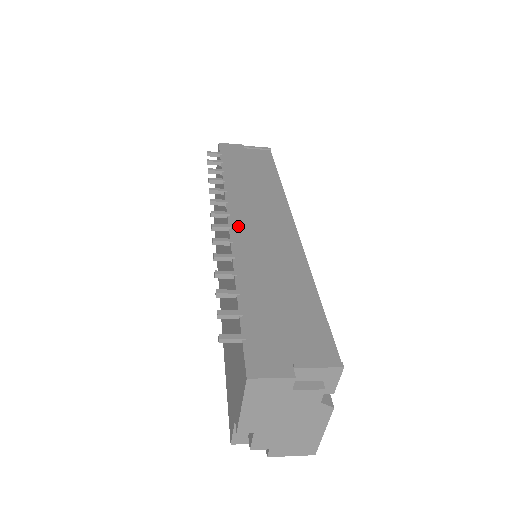
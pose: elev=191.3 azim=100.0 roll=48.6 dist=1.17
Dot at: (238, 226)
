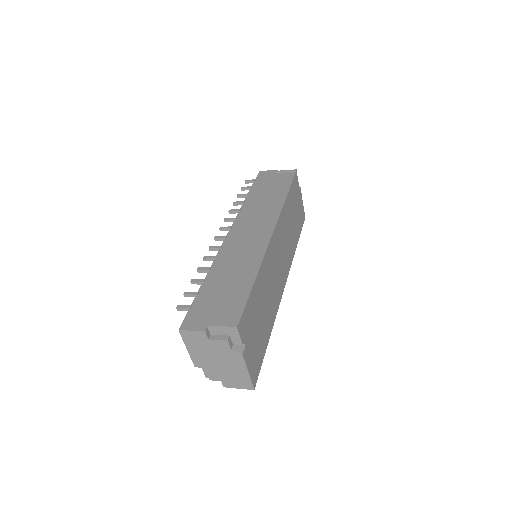
Dot at: (232, 236)
